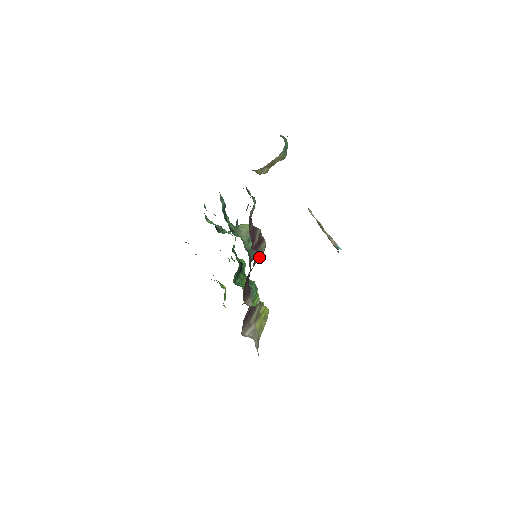
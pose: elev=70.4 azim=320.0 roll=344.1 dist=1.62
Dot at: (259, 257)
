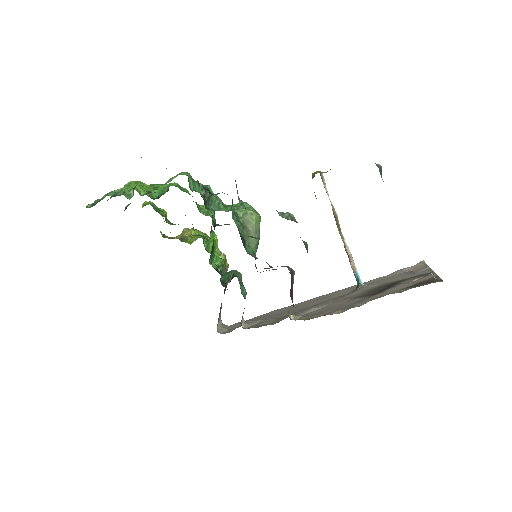
Dot at: occluded
